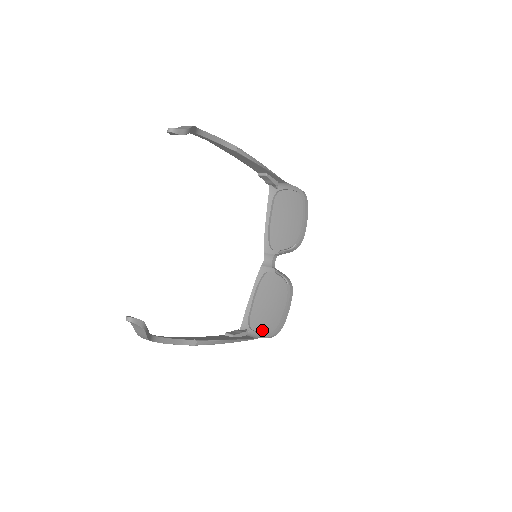
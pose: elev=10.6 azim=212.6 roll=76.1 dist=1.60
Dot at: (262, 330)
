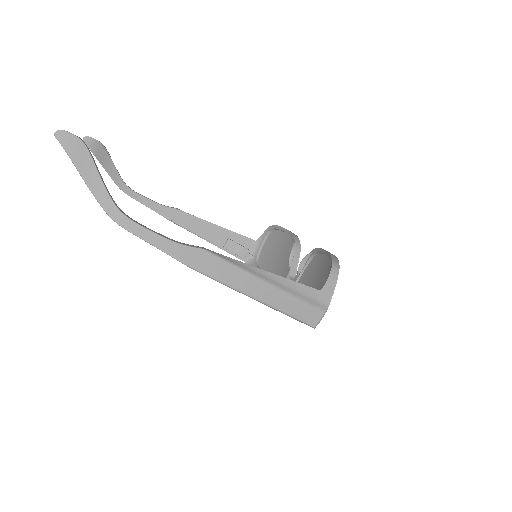
Dot at: occluded
